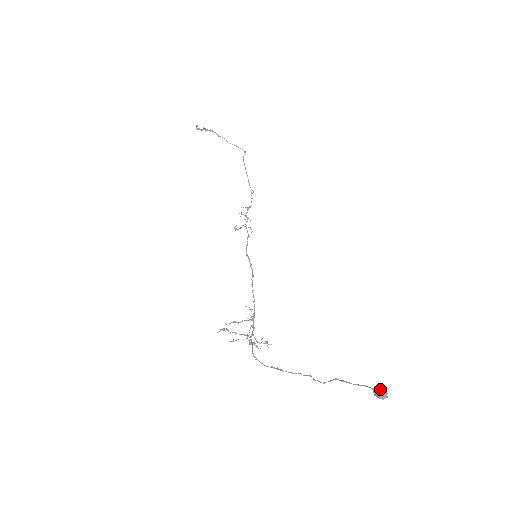
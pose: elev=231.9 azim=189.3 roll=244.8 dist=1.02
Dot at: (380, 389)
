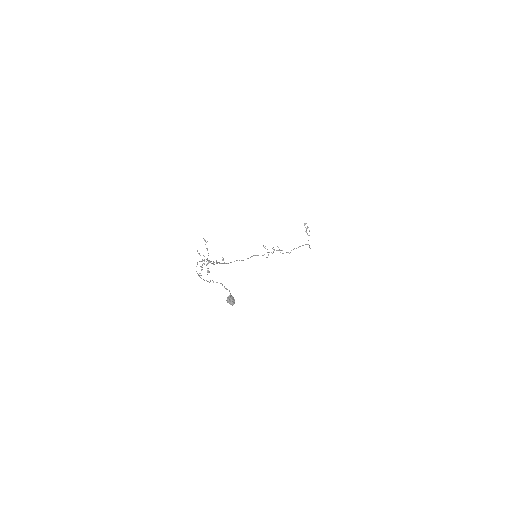
Dot at: occluded
